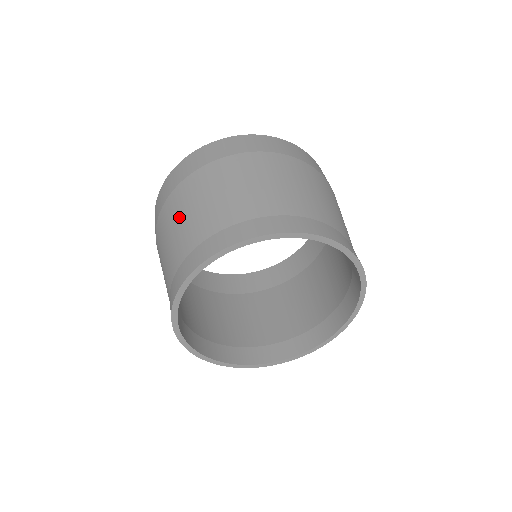
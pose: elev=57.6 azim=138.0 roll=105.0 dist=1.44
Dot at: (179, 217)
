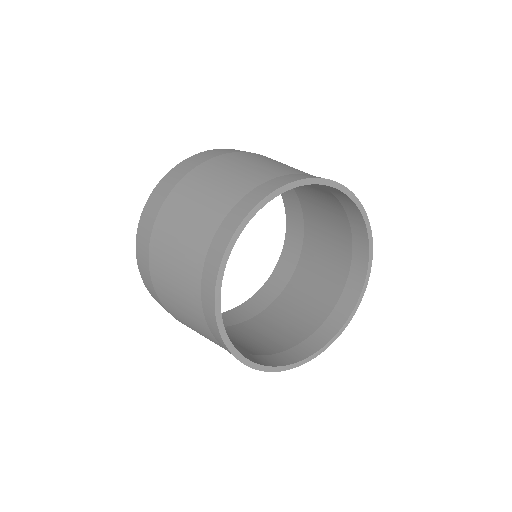
Dot at: (172, 250)
